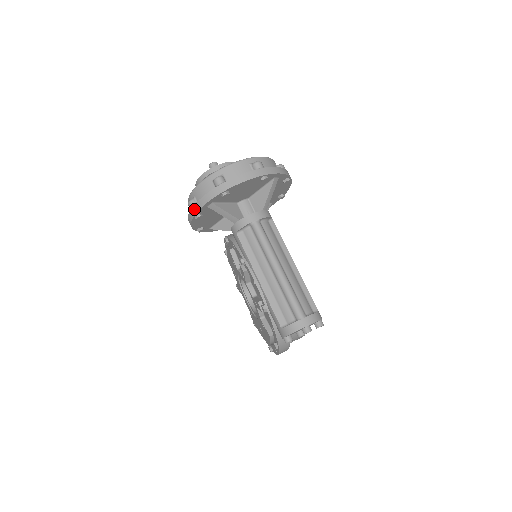
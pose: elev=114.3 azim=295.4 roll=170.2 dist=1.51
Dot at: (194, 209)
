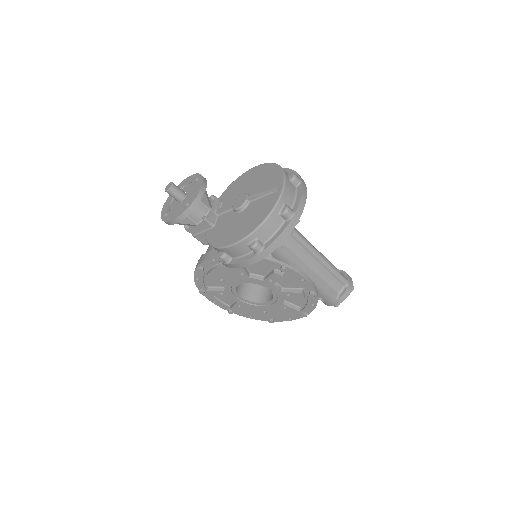
Dot at: (268, 250)
